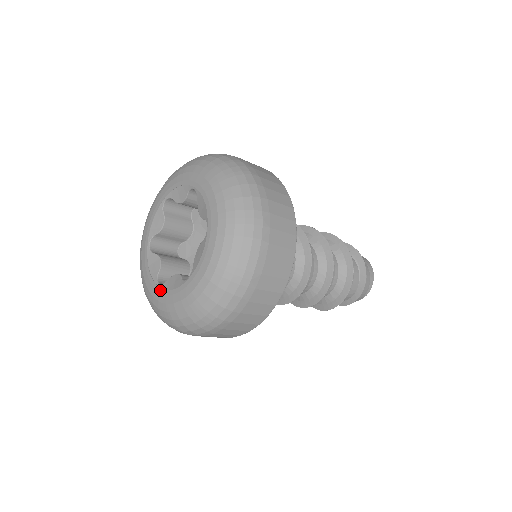
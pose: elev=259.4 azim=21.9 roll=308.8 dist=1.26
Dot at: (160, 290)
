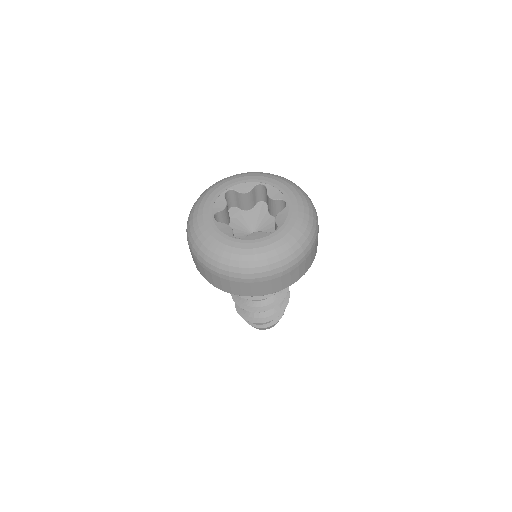
Dot at: (243, 241)
